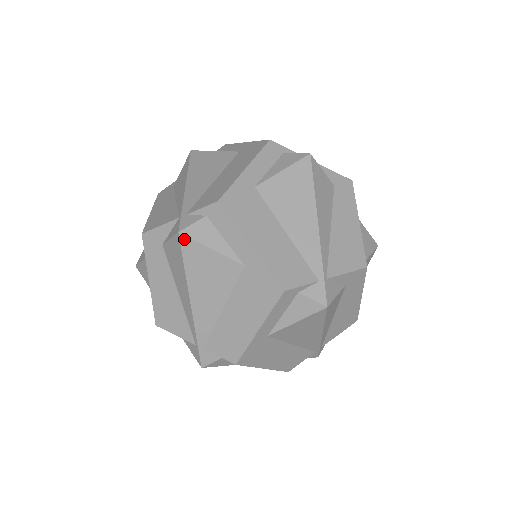
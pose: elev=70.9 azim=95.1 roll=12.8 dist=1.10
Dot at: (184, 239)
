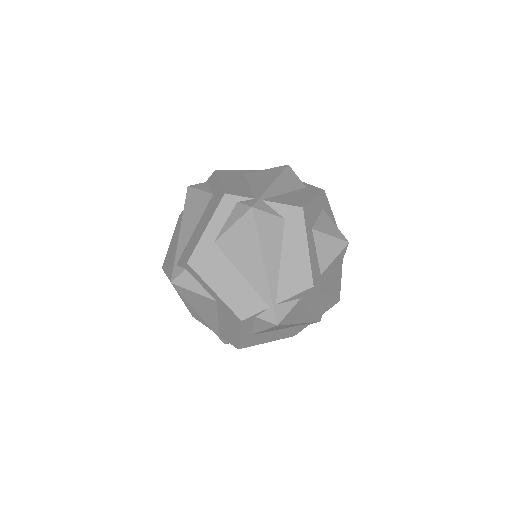
Dot at: (176, 286)
